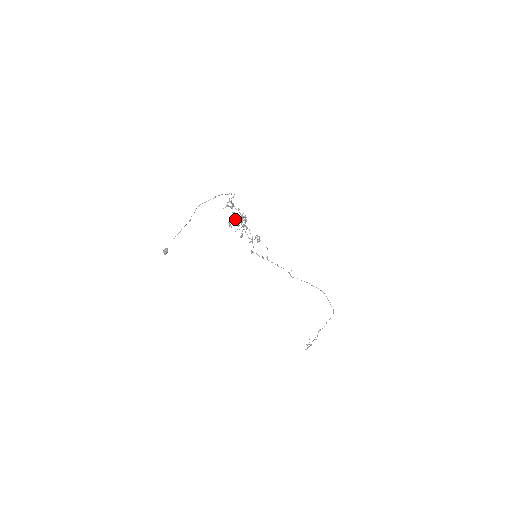
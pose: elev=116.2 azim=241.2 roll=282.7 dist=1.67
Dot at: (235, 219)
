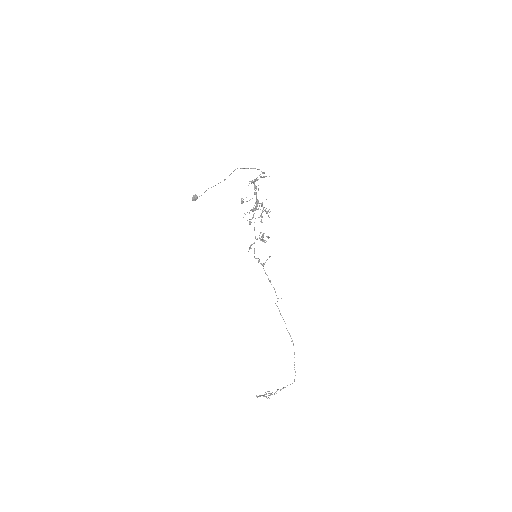
Dot at: occluded
